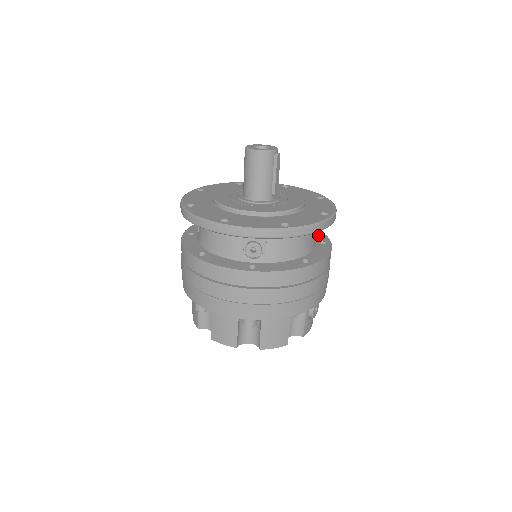
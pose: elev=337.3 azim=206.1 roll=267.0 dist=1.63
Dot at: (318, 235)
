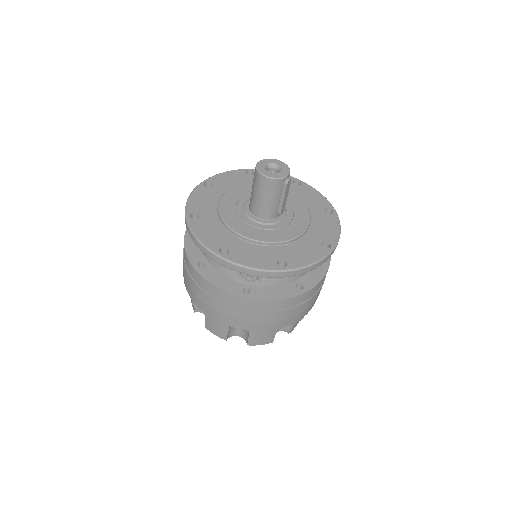
Dot at: occluded
